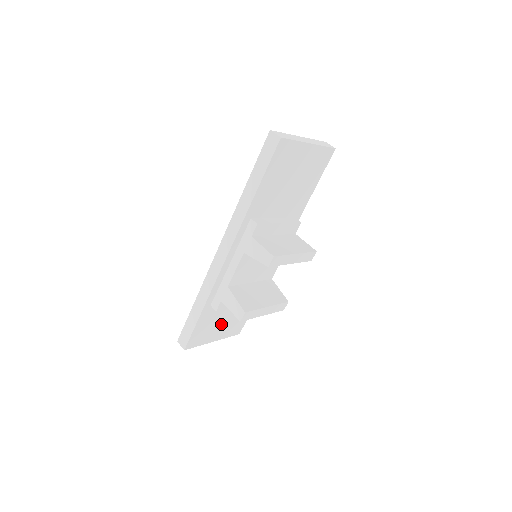
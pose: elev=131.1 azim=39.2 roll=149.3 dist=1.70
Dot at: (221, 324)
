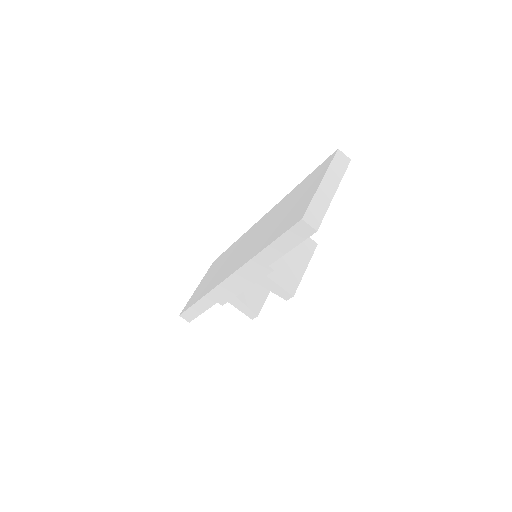
Dot at: occluded
